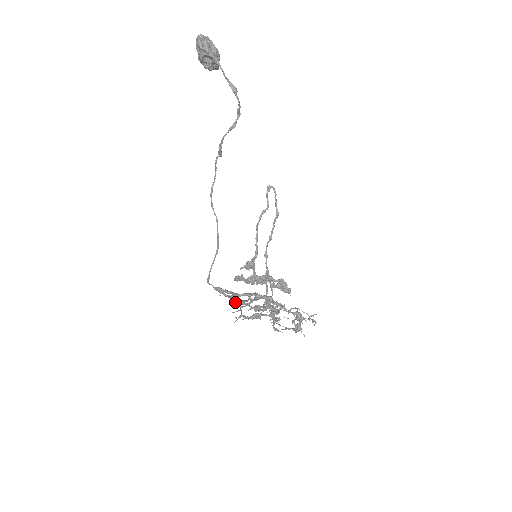
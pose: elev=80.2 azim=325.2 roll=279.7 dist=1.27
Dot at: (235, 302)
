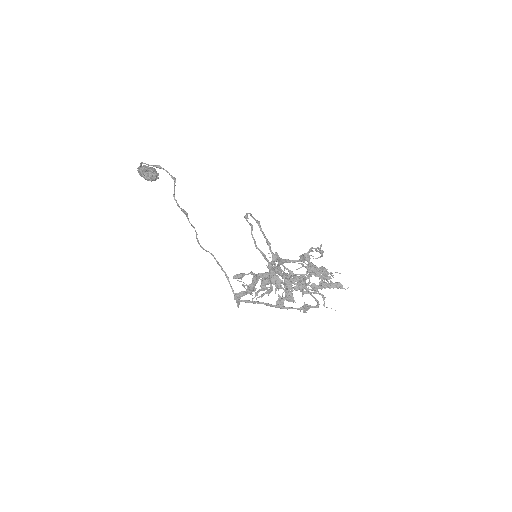
Dot at: (233, 278)
